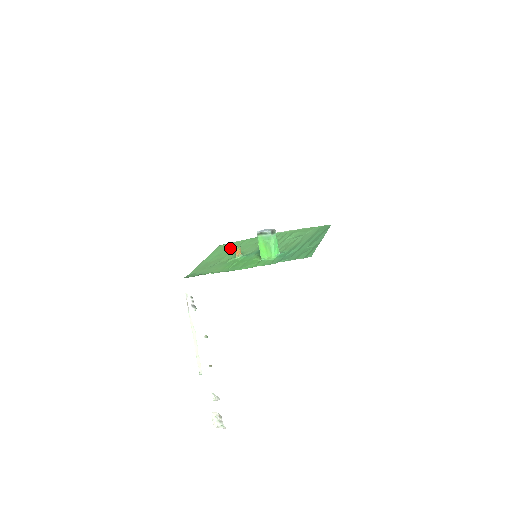
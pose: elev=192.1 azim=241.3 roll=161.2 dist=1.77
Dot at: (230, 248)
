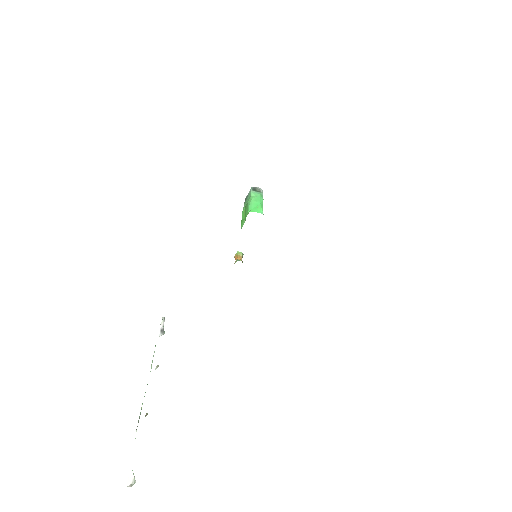
Dot at: occluded
